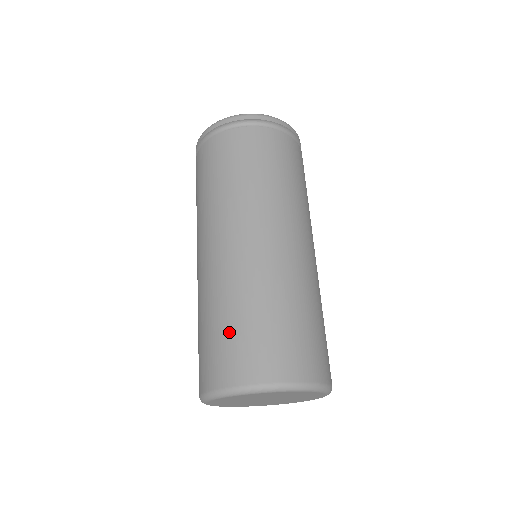
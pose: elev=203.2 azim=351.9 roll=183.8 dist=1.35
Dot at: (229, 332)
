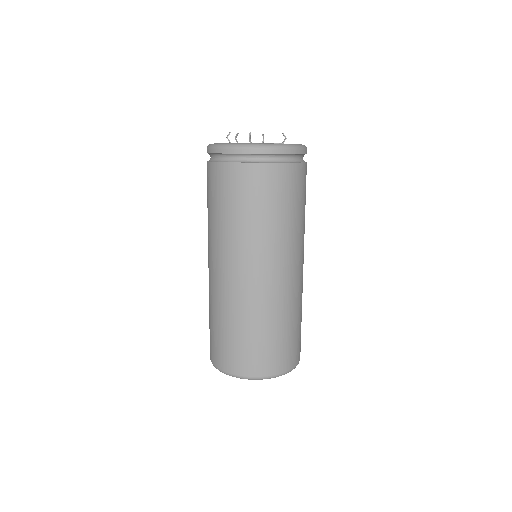
Dot at: (228, 339)
